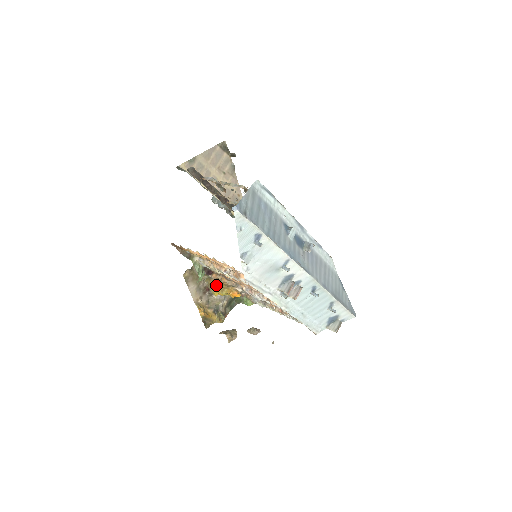
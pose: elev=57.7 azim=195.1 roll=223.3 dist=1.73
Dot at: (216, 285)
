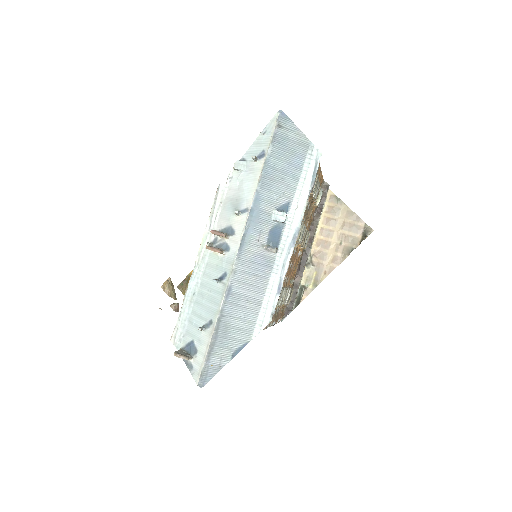
Dot at: occluded
